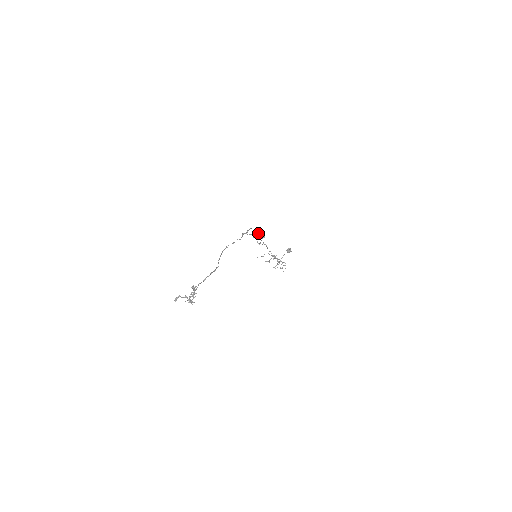
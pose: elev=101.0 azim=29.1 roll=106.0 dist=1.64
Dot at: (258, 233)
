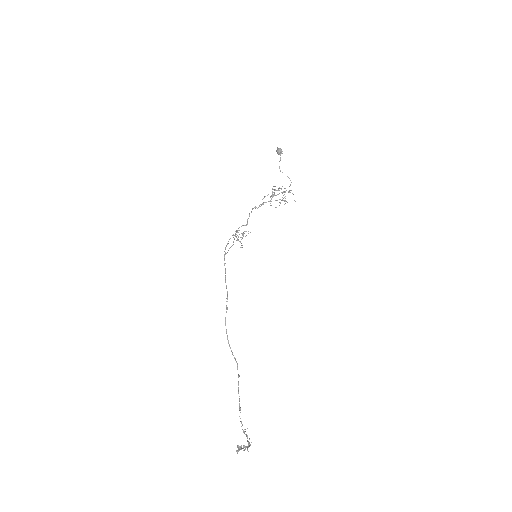
Dot at: occluded
